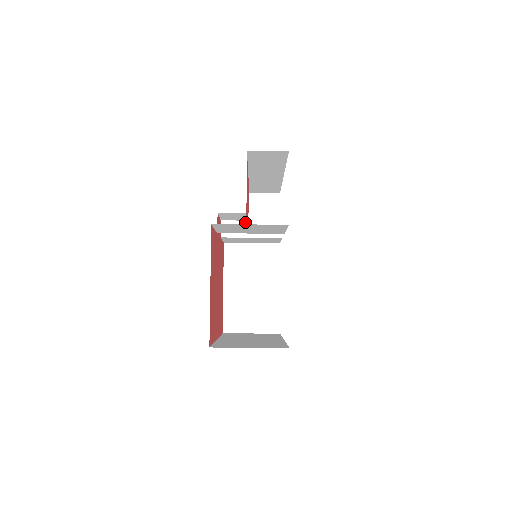
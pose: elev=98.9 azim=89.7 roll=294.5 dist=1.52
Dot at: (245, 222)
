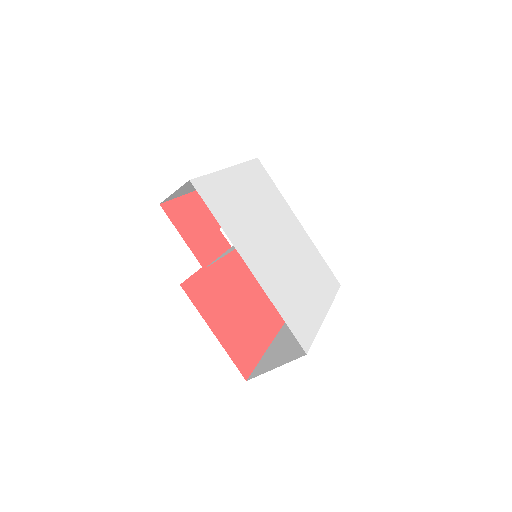
Dot at: occluded
